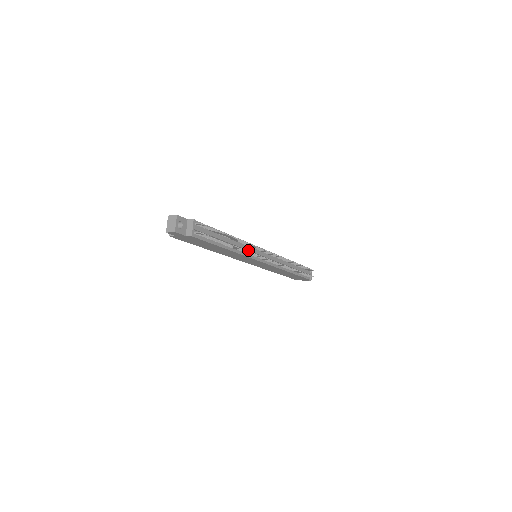
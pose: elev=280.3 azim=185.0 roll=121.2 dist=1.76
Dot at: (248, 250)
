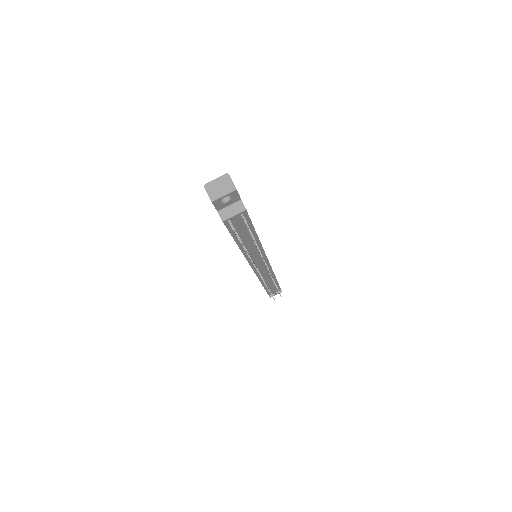
Dot at: (255, 257)
